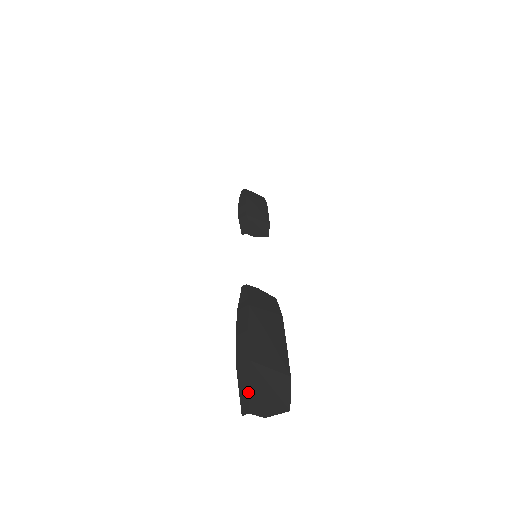
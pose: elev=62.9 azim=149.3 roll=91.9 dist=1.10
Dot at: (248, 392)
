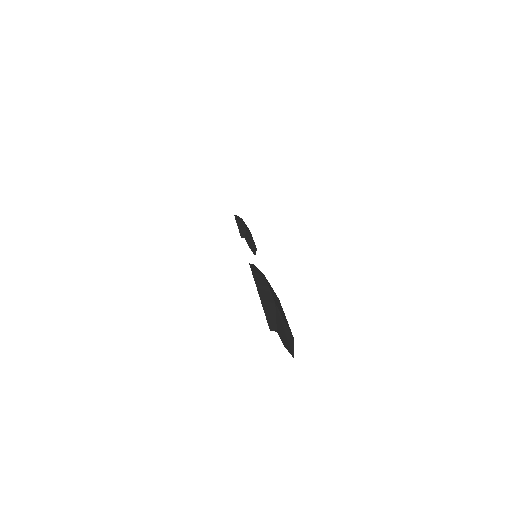
Dot at: (275, 320)
